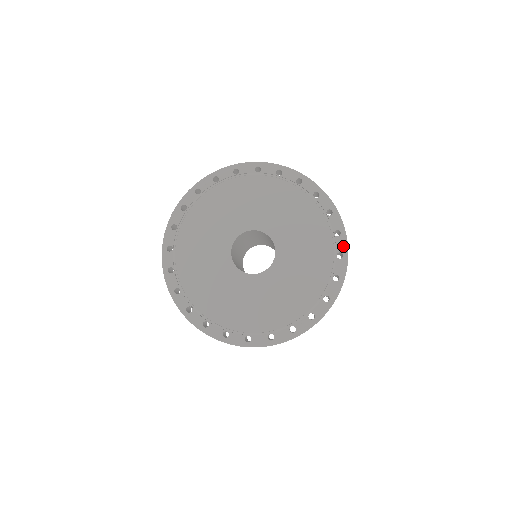
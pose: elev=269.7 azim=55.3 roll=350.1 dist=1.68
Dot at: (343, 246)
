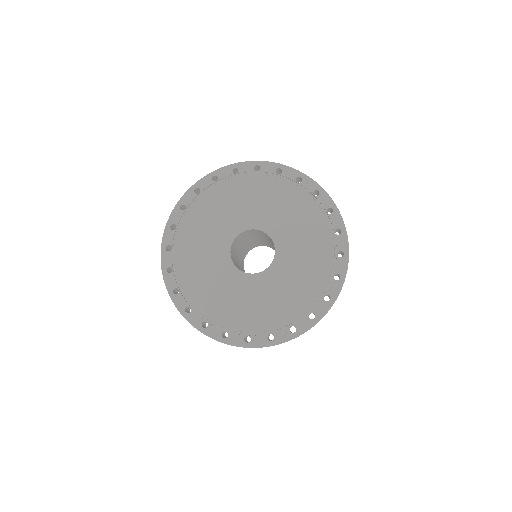
Dot at: (335, 291)
